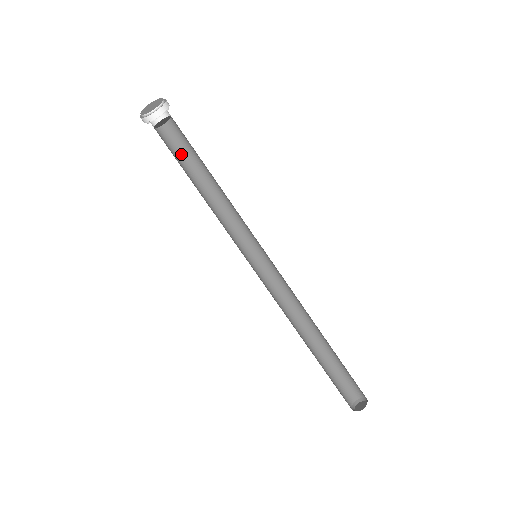
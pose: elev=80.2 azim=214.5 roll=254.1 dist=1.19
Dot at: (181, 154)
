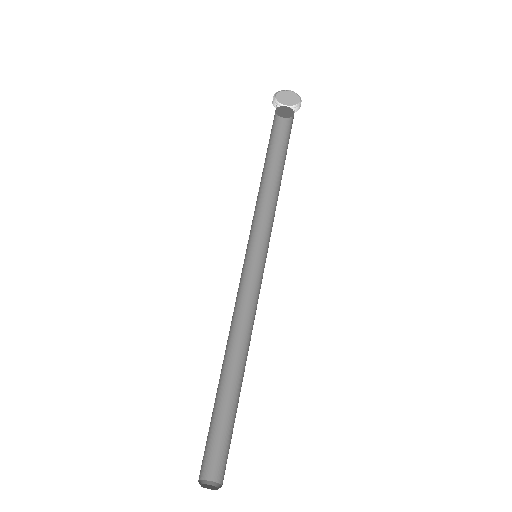
Dot at: (270, 140)
